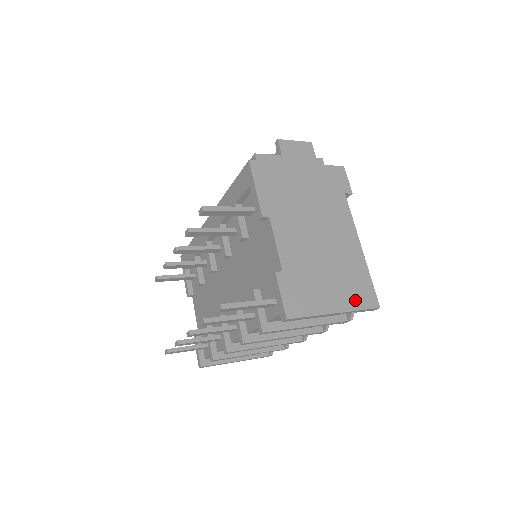
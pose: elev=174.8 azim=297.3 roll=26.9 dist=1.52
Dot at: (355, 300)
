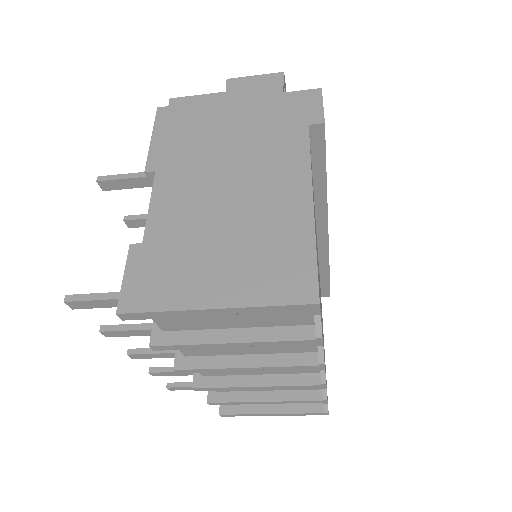
Dot at: (264, 288)
